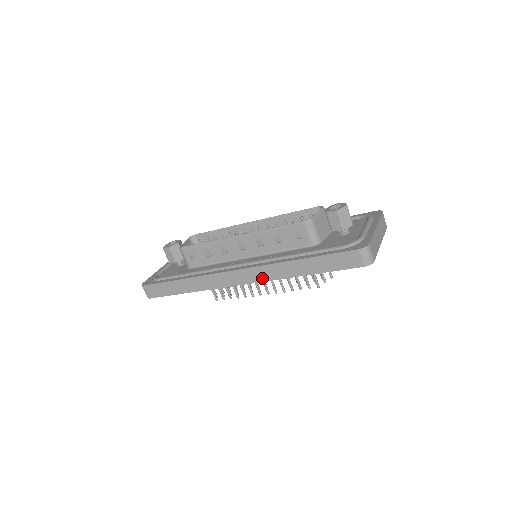
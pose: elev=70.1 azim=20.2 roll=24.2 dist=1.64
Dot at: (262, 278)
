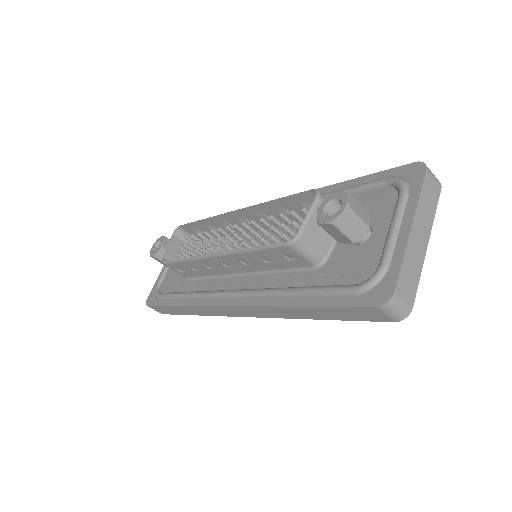
Dot at: (262, 315)
